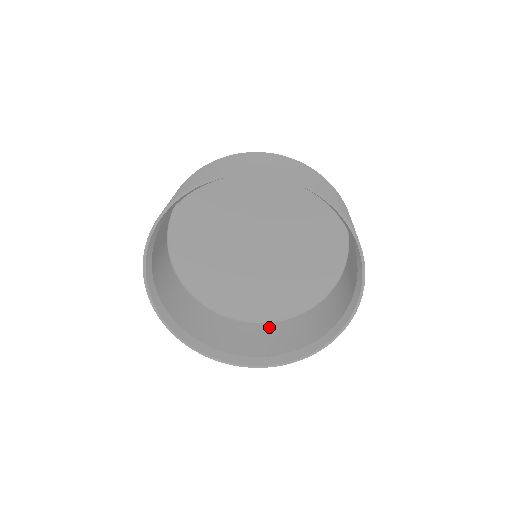
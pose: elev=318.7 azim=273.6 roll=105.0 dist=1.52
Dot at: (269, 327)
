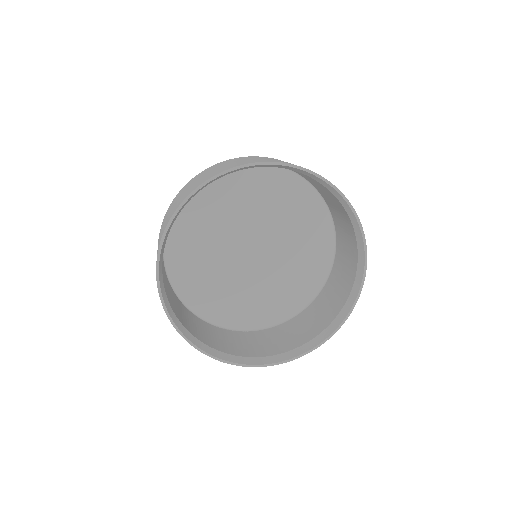
Dot at: (291, 323)
